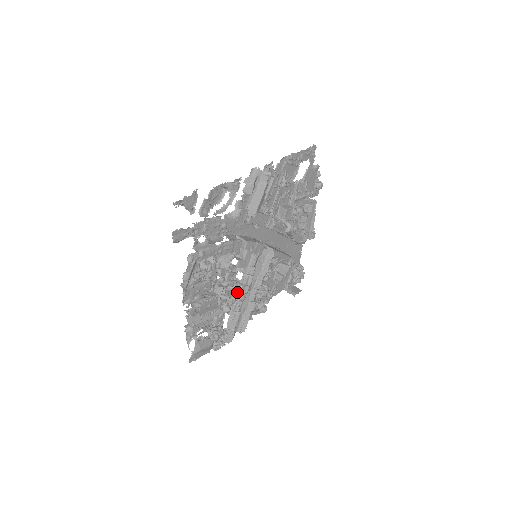
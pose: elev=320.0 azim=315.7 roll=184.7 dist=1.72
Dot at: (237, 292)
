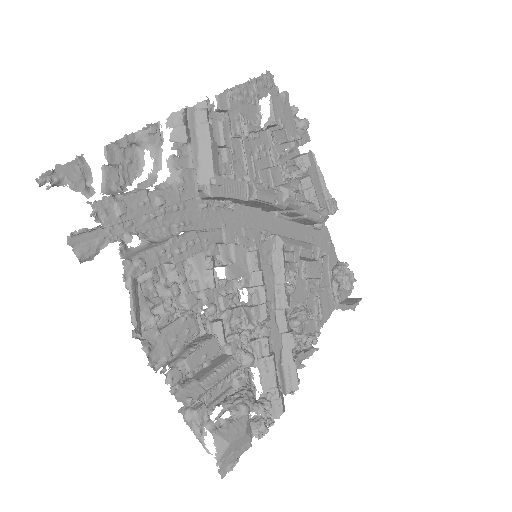
Dot at: (251, 323)
